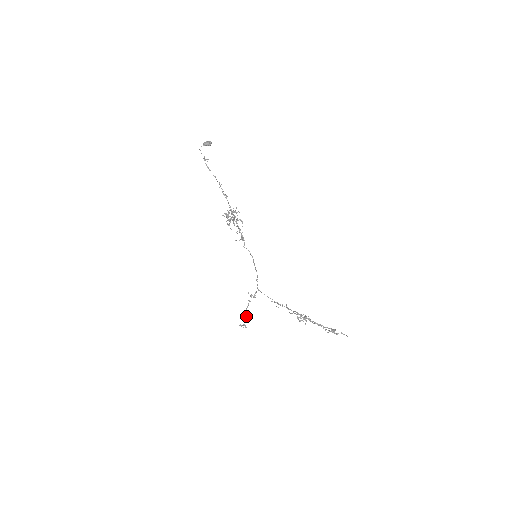
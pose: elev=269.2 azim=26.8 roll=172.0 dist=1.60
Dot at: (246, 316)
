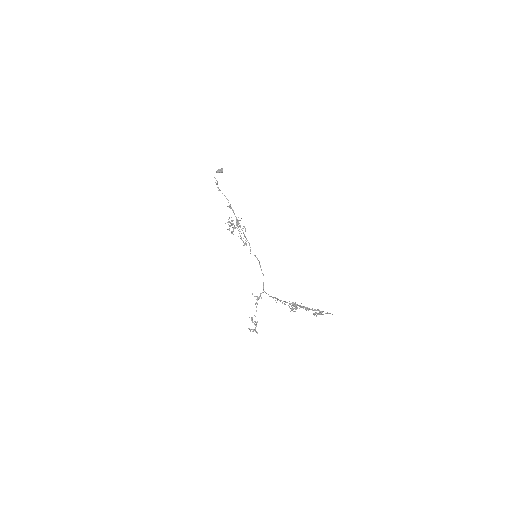
Dot at: occluded
